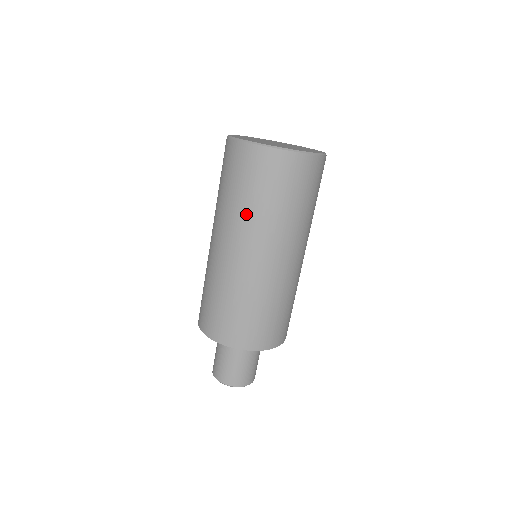
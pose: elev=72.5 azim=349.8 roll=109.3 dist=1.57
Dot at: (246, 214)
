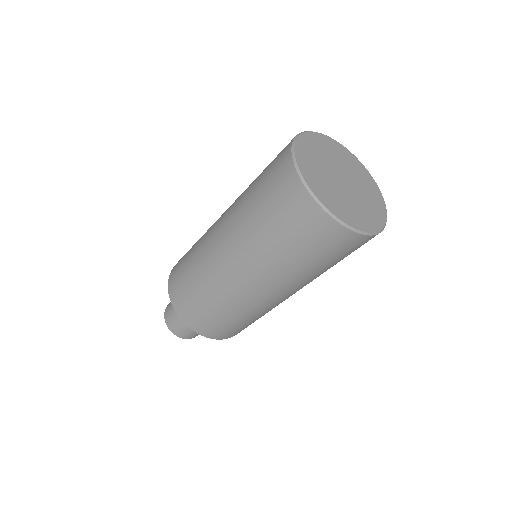
Dot at: (255, 238)
